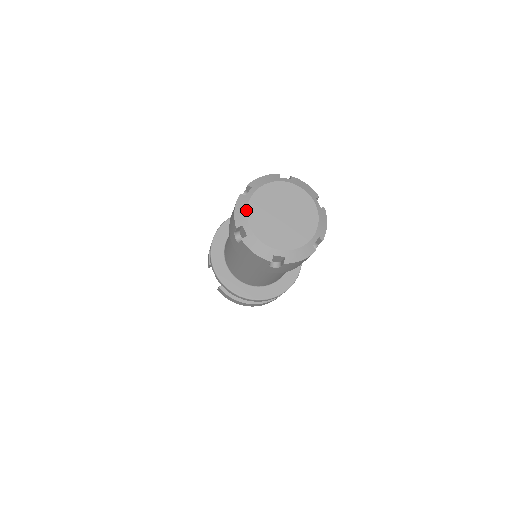
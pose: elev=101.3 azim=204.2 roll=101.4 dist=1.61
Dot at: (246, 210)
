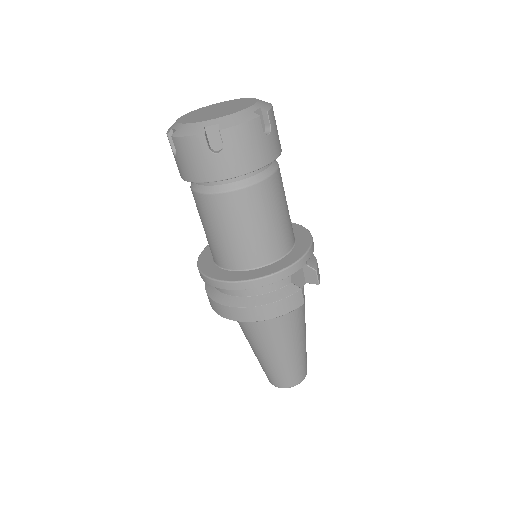
Dot at: (201, 108)
